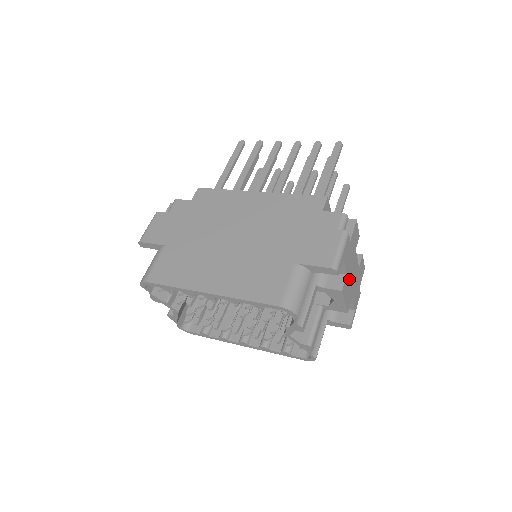
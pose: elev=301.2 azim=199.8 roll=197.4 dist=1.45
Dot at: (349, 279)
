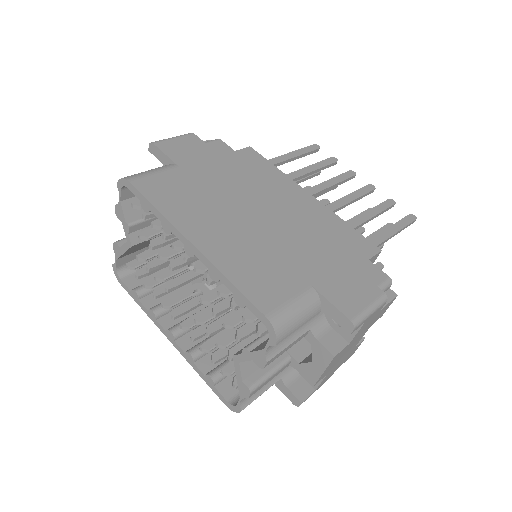
Dot at: (345, 351)
